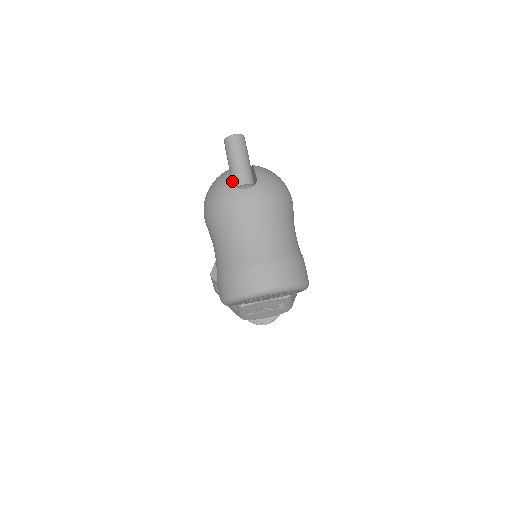
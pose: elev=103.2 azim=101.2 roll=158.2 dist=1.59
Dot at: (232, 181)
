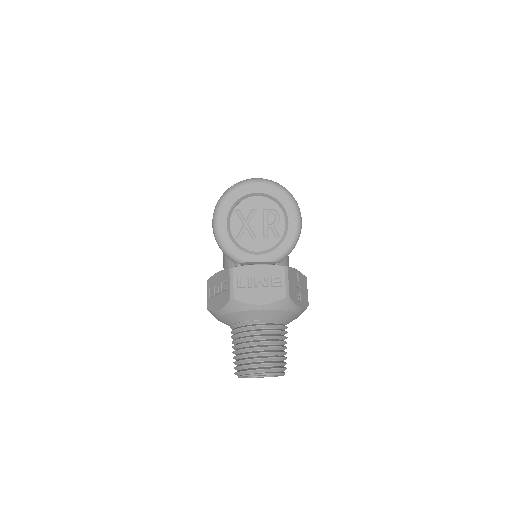
Dot at: occluded
